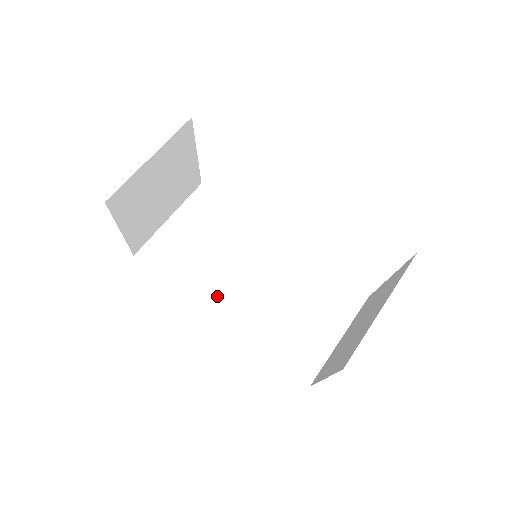
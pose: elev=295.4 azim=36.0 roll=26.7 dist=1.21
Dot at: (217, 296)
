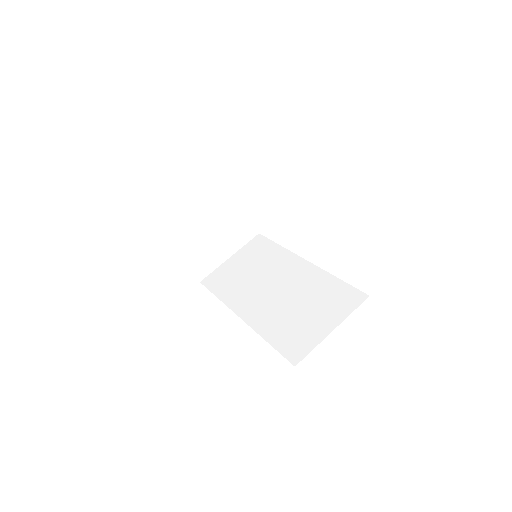
Dot at: (244, 303)
